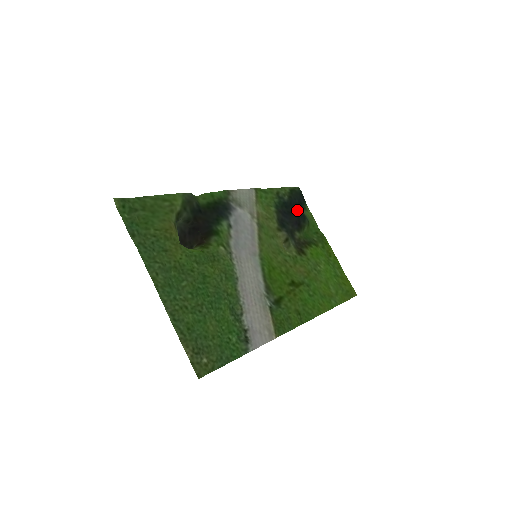
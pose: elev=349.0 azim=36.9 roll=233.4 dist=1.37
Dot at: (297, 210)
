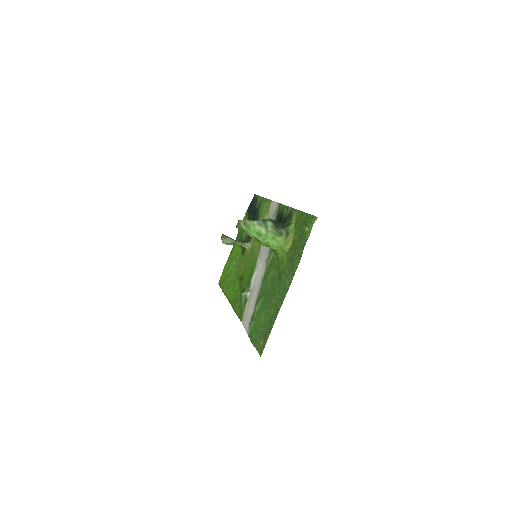
Dot at: (252, 216)
